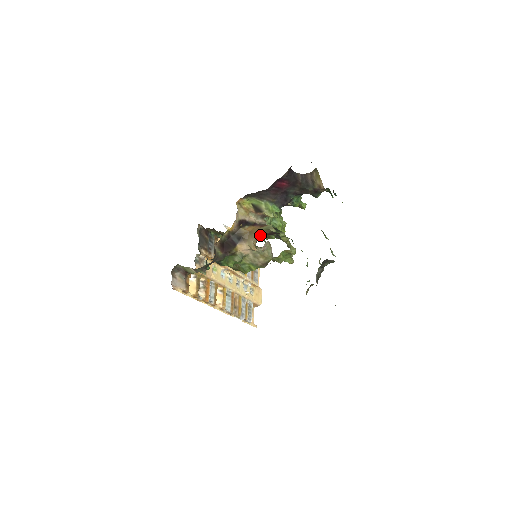
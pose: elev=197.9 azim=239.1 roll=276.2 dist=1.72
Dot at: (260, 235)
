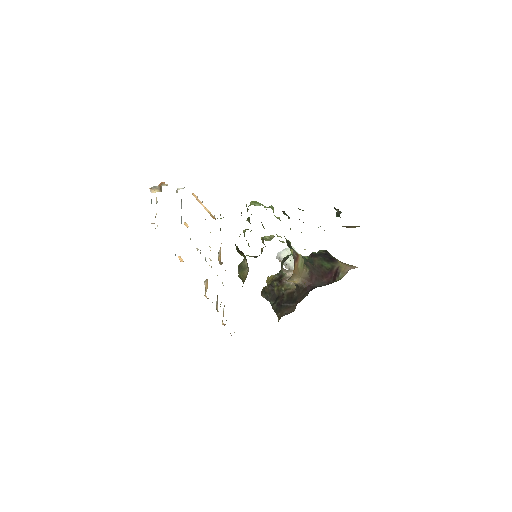
Dot at: (302, 275)
